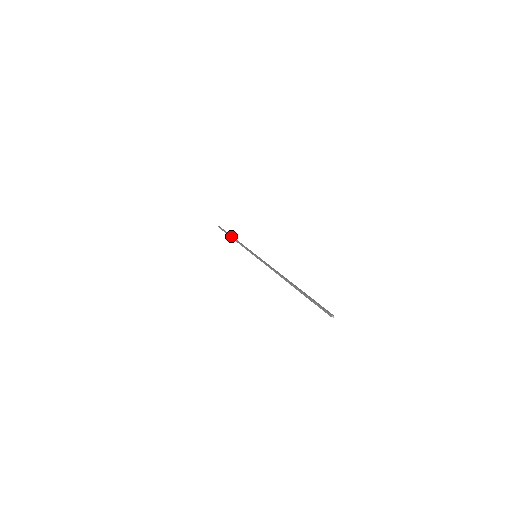
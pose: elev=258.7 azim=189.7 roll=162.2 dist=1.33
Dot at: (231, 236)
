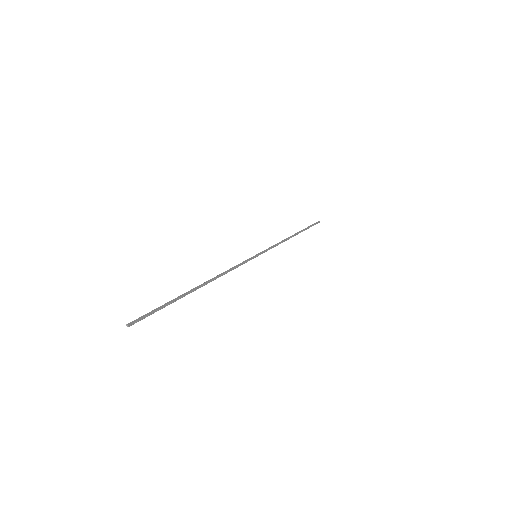
Dot at: occluded
